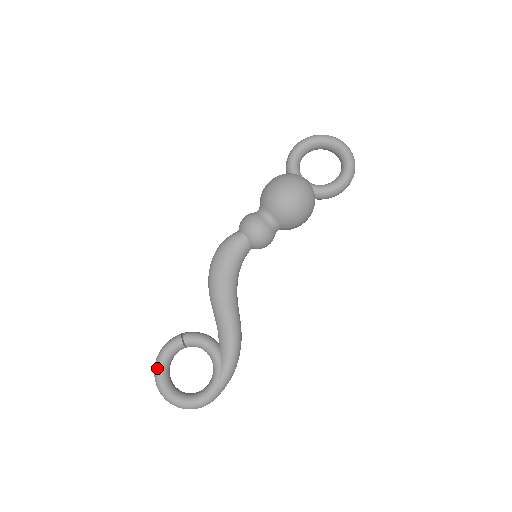
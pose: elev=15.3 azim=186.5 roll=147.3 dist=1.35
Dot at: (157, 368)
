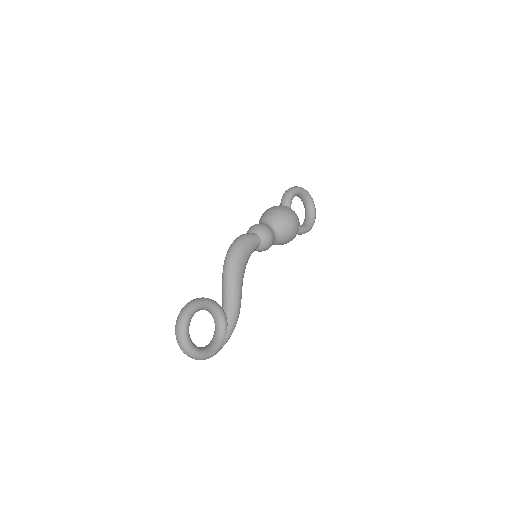
Dot at: (186, 321)
